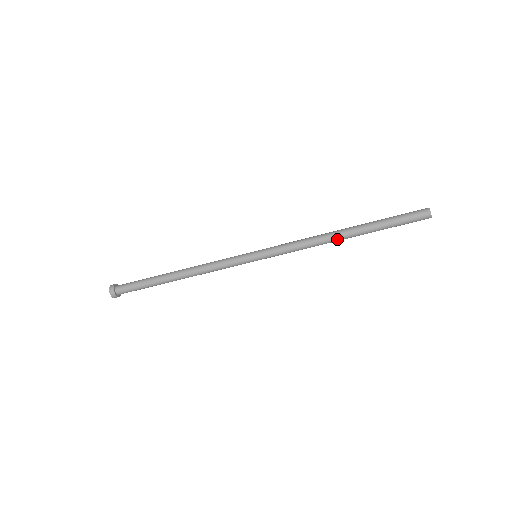
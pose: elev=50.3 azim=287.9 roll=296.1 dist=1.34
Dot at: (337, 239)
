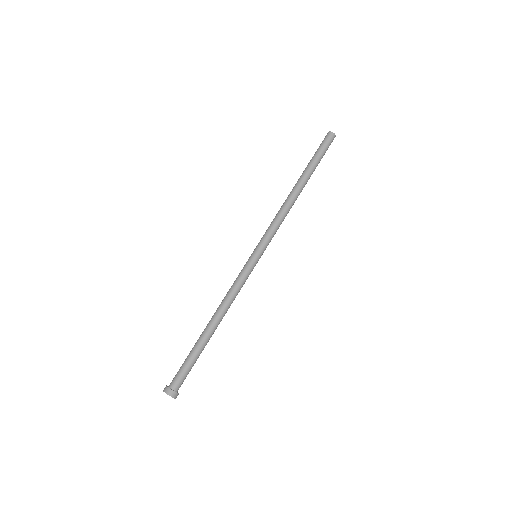
Dot at: occluded
